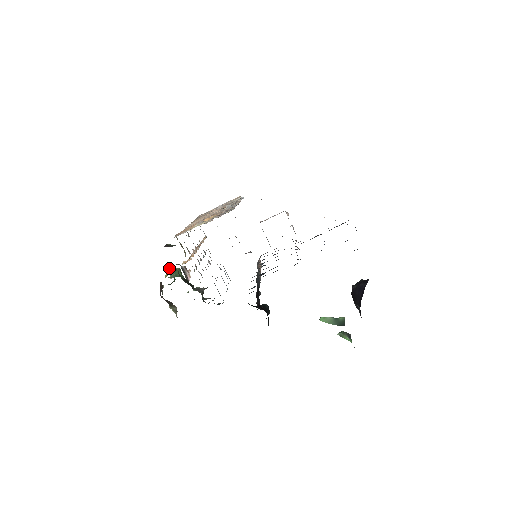
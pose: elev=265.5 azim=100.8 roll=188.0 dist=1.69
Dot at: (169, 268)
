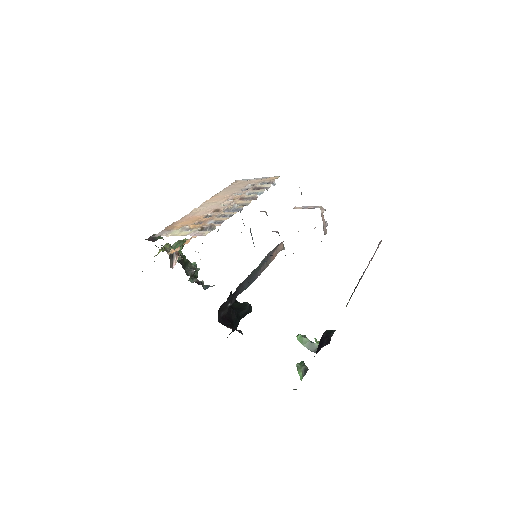
Dot at: (163, 247)
